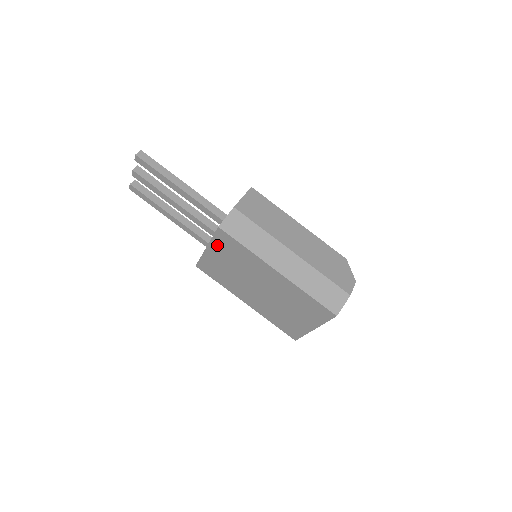
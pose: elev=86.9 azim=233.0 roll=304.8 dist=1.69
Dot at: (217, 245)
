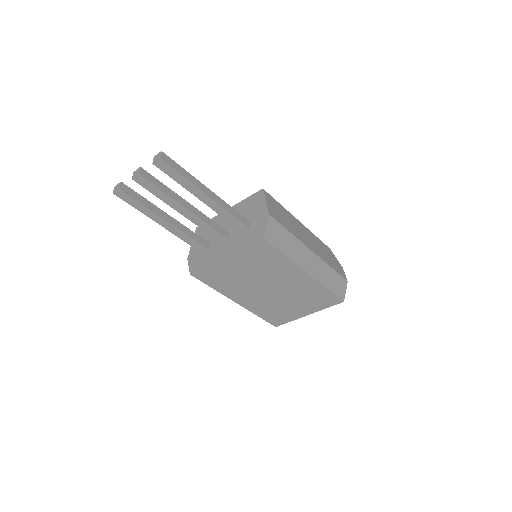
Dot at: (244, 254)
